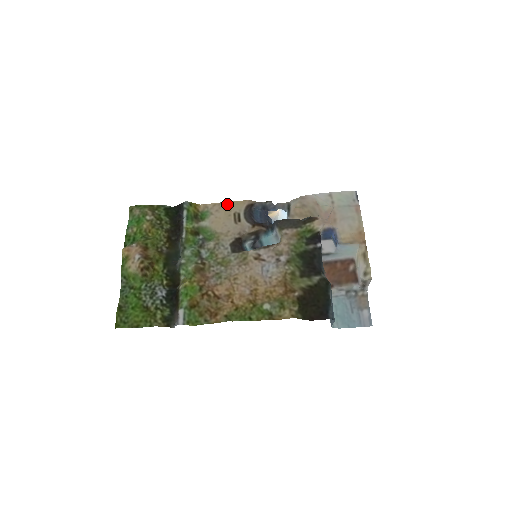
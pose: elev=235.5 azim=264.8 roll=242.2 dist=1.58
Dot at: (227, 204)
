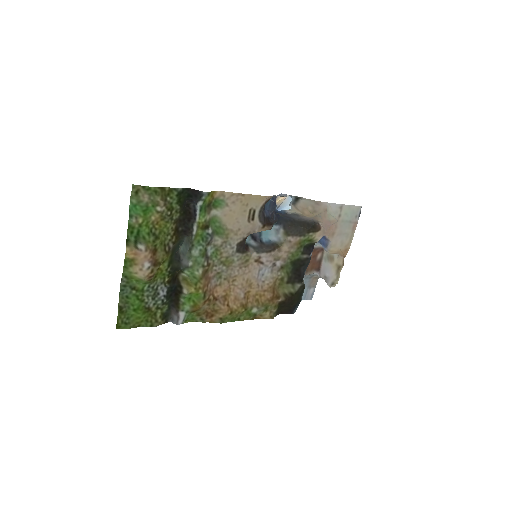
Dot at: (246, 197)
